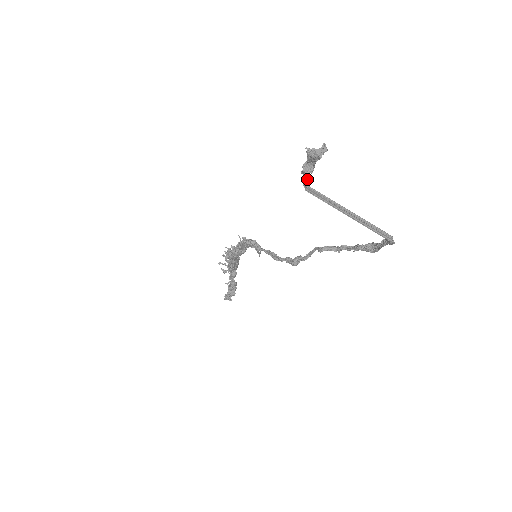
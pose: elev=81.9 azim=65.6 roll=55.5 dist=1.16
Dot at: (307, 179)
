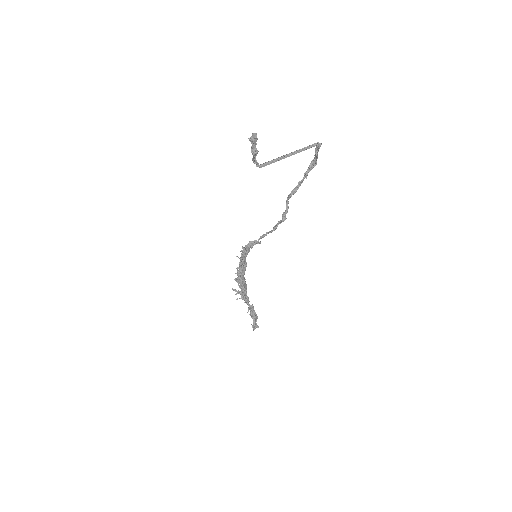
Dot at: (256, 161)
